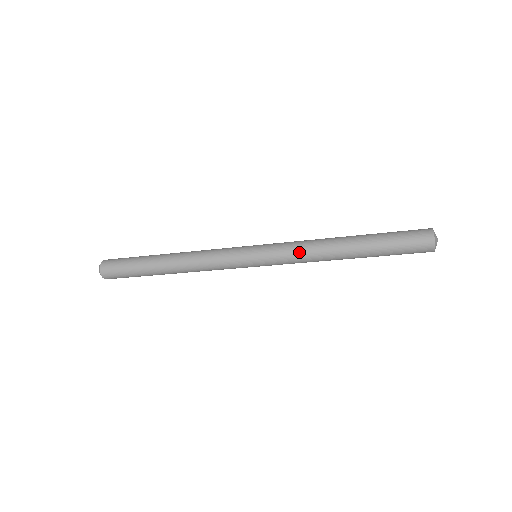
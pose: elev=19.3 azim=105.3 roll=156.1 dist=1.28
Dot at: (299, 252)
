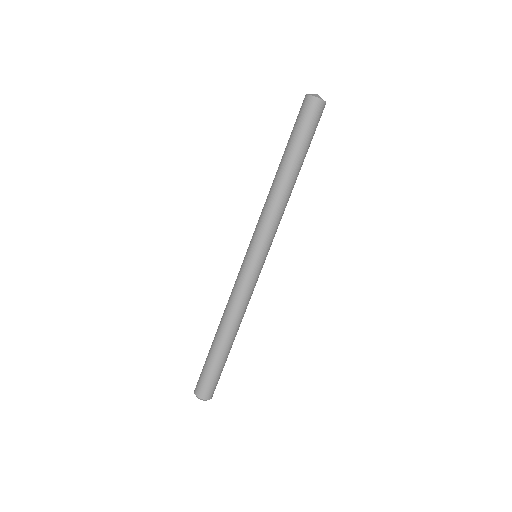
Dot at: (267, 215)
